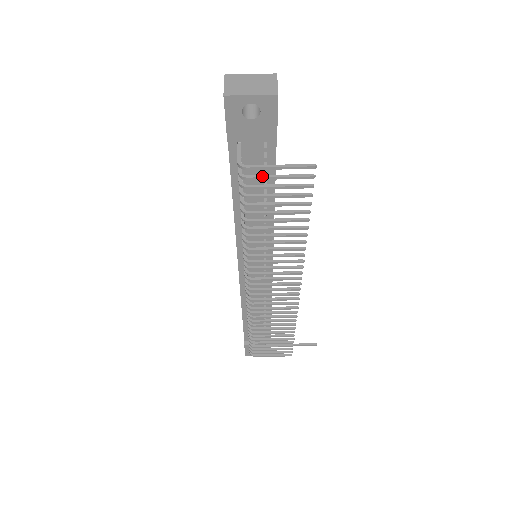
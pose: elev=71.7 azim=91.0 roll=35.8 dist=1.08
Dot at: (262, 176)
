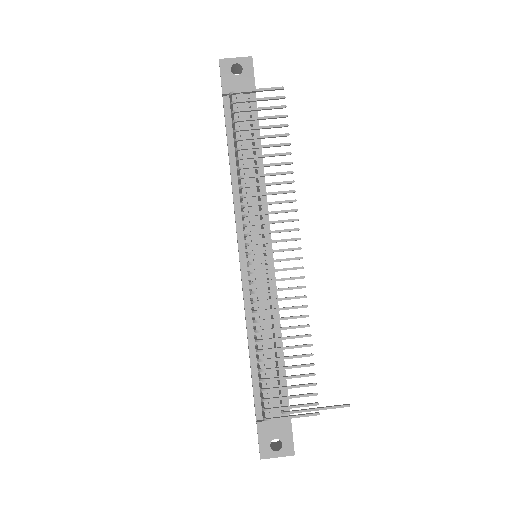
Dot at: (247, 99)
